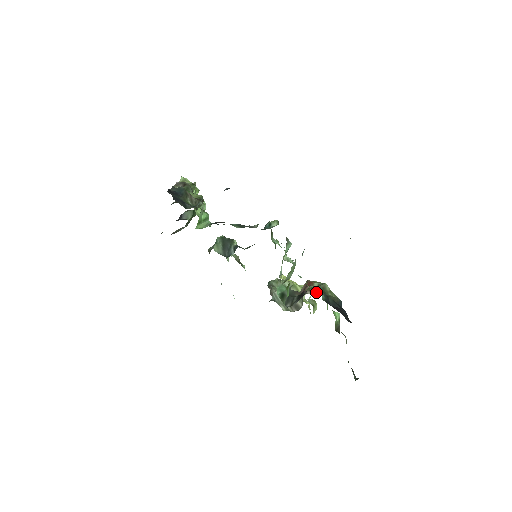
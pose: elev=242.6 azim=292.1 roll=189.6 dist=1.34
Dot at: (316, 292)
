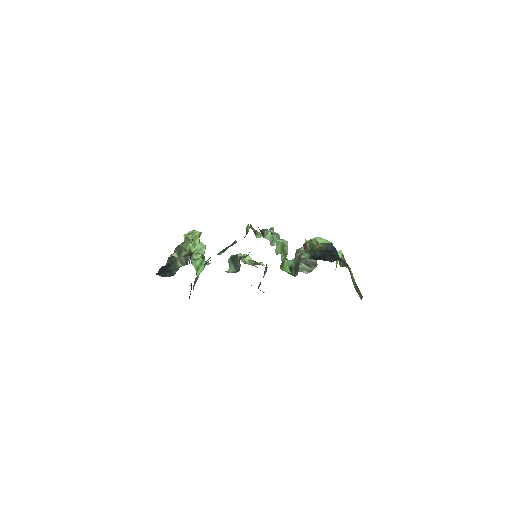
Dot at: occluded
